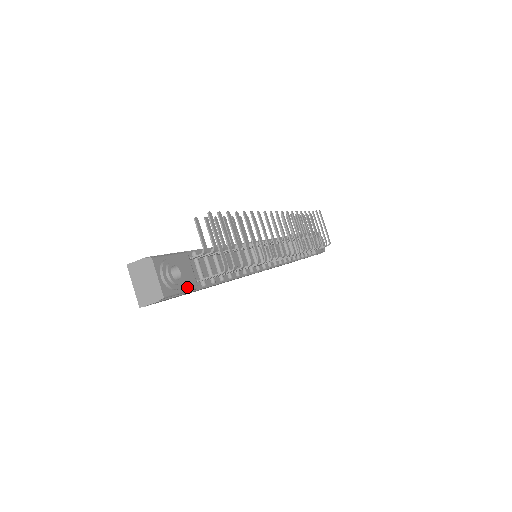
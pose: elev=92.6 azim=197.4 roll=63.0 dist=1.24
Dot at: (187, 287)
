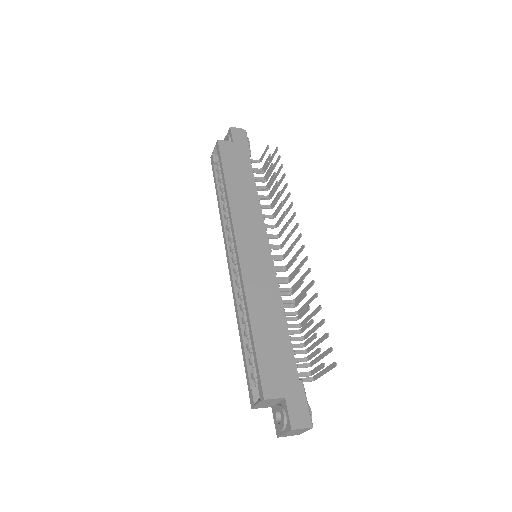
Dot at: occluded
